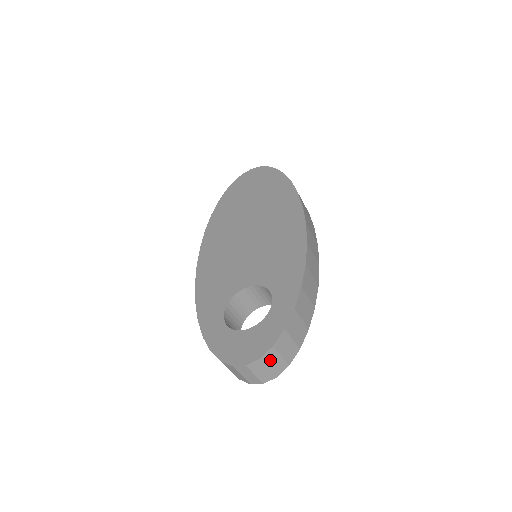
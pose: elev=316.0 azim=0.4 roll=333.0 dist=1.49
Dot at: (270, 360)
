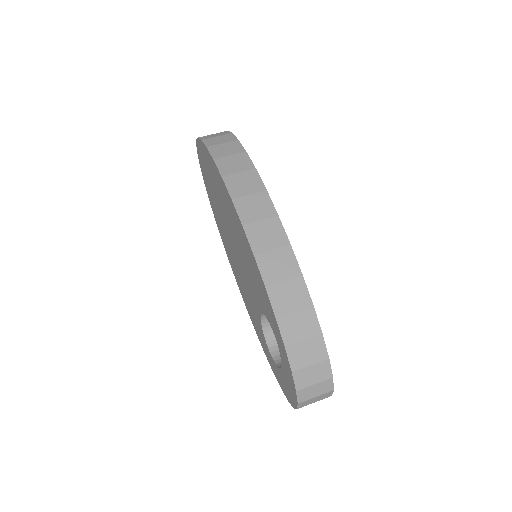
Dot at: (309, 394)
